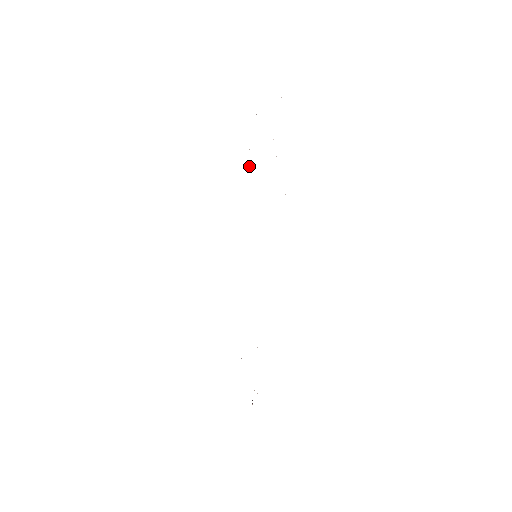
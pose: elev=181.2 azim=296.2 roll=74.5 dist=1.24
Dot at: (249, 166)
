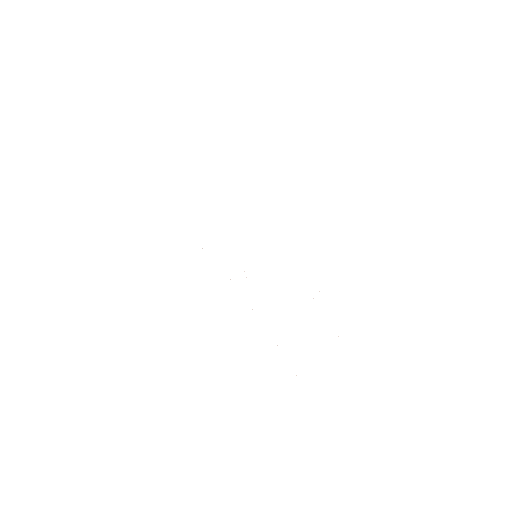
Dot at: occluded
